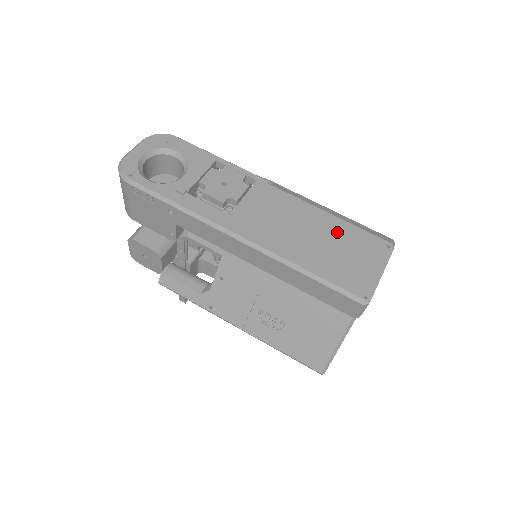
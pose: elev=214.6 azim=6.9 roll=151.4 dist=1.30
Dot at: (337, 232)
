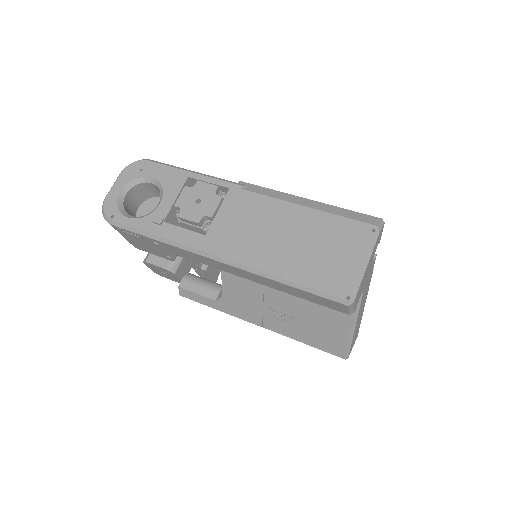
Dot at: (315, 227)
